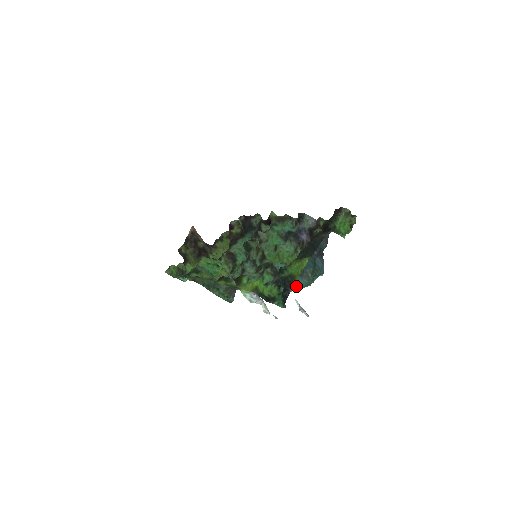
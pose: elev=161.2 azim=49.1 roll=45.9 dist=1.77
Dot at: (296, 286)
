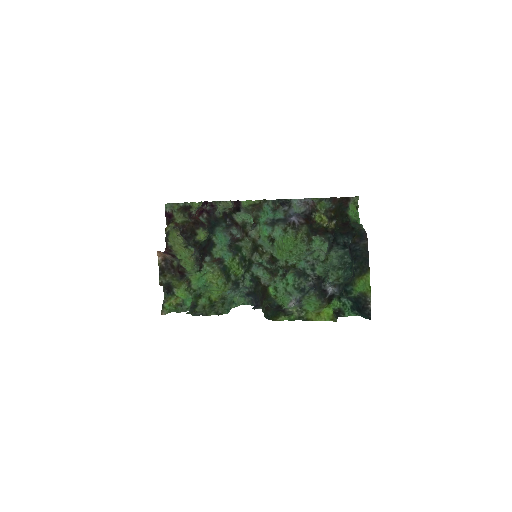
Dot at: (338, 283)
